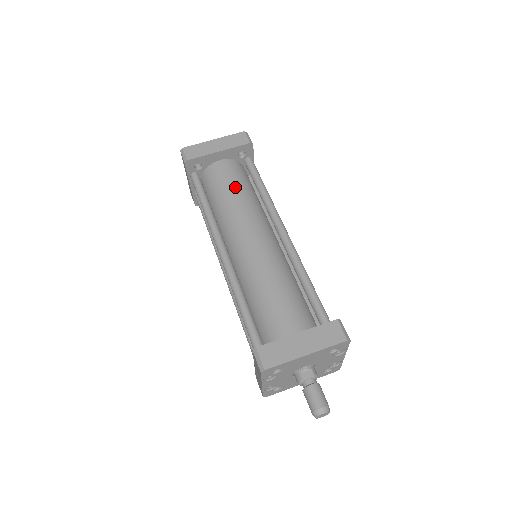
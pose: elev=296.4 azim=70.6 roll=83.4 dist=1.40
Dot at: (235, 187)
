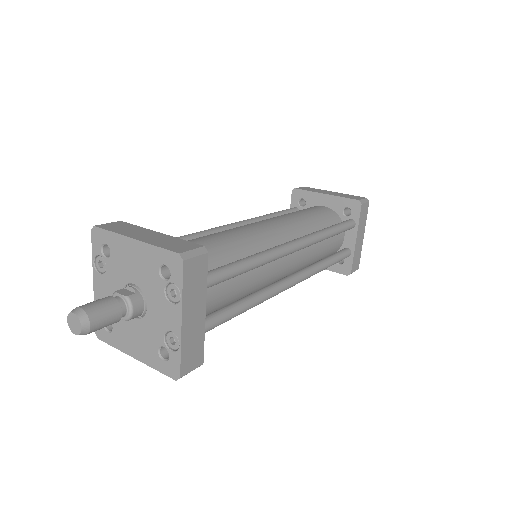
Dot at: (306, 213)
